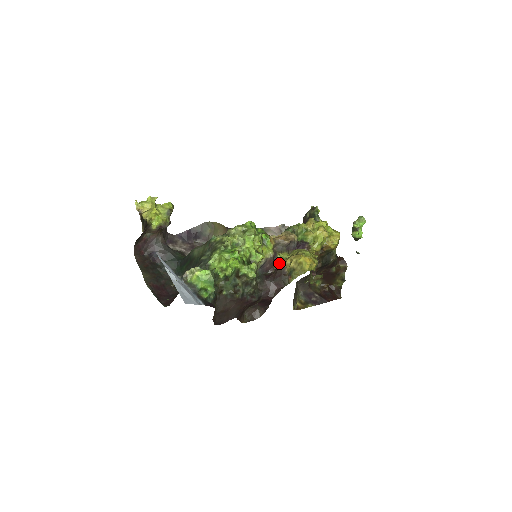
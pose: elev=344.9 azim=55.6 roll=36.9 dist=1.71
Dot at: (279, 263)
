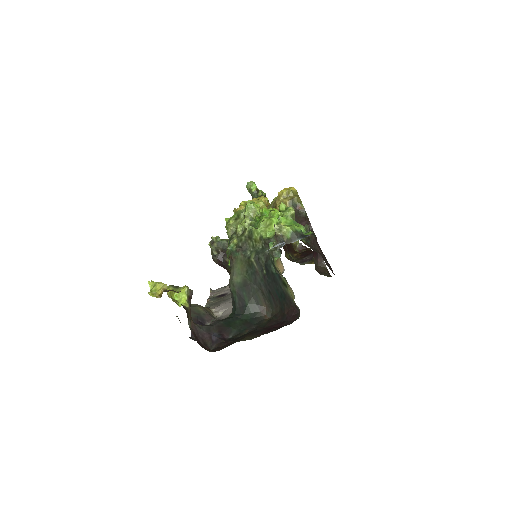
Dot at: occluded
